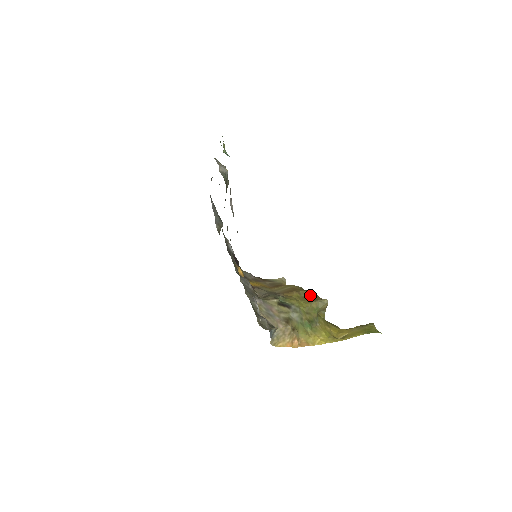
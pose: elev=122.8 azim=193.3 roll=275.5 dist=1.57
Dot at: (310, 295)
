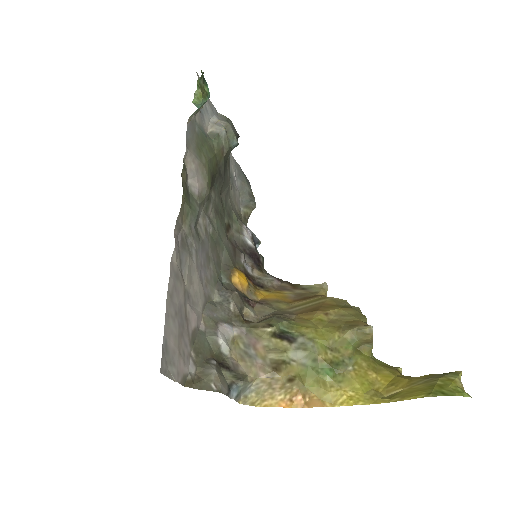
Dot at: (347, 316)
